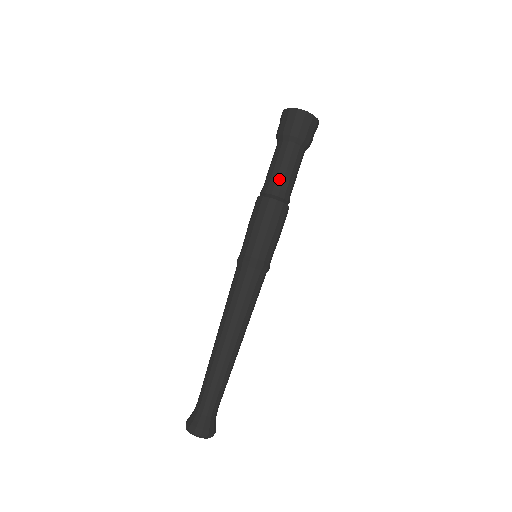
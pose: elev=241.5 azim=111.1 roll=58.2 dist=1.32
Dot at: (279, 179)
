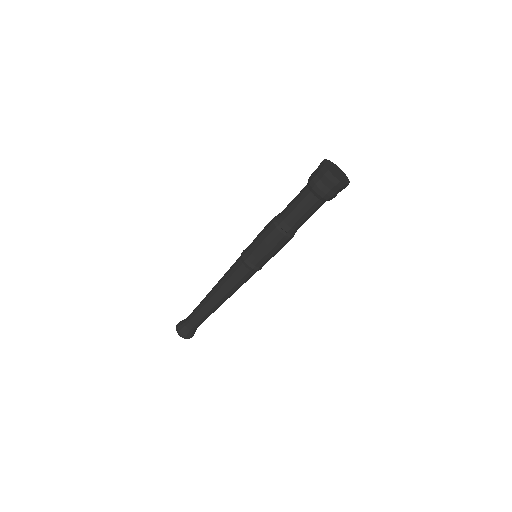
Dot at: (294, 220)
